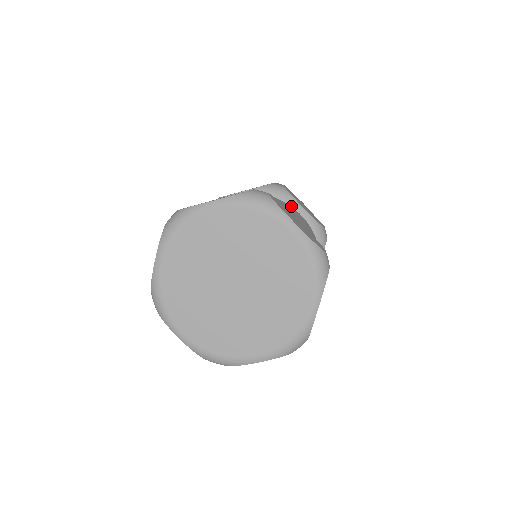
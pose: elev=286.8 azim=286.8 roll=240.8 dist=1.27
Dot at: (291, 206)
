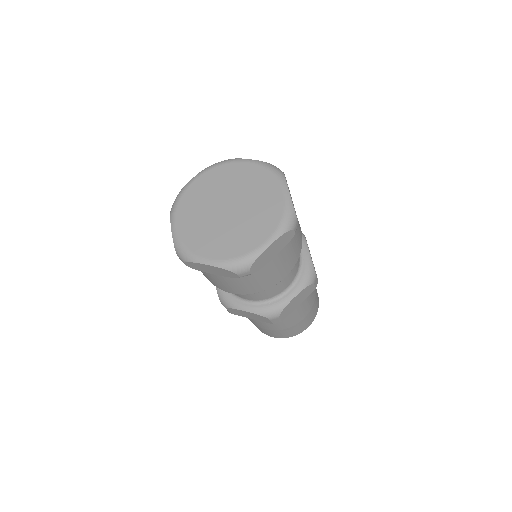
Dot at: occluded
